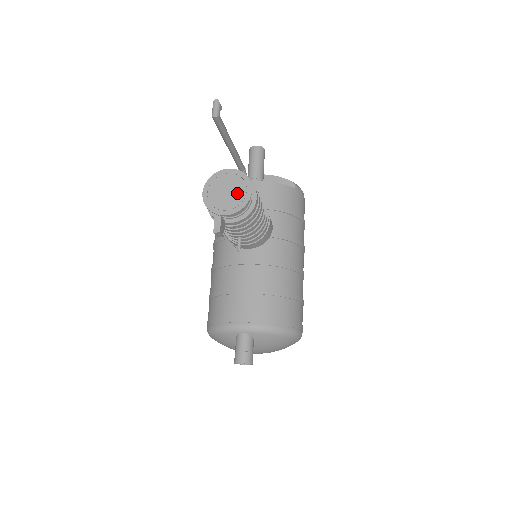
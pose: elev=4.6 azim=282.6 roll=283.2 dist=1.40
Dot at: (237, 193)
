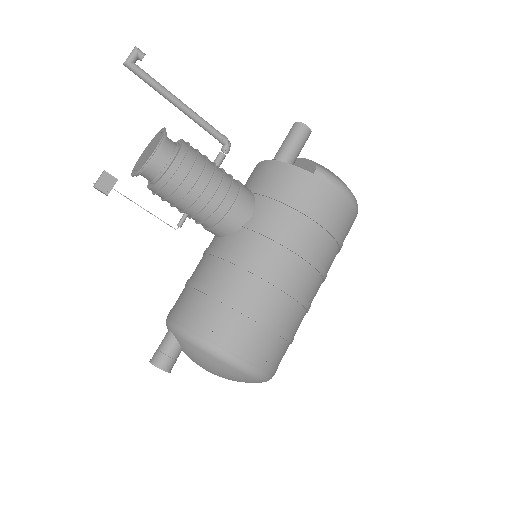
Dot at: (150, 152)
